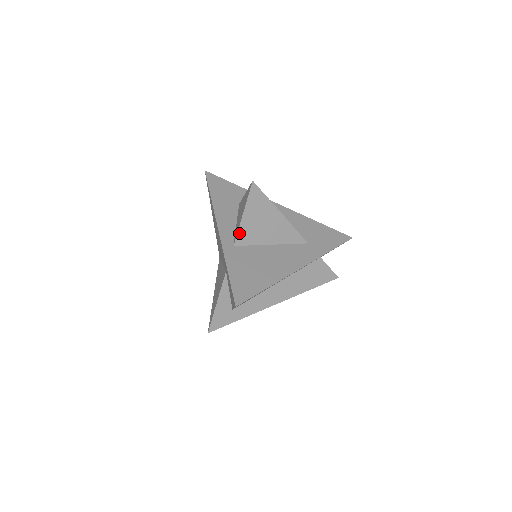
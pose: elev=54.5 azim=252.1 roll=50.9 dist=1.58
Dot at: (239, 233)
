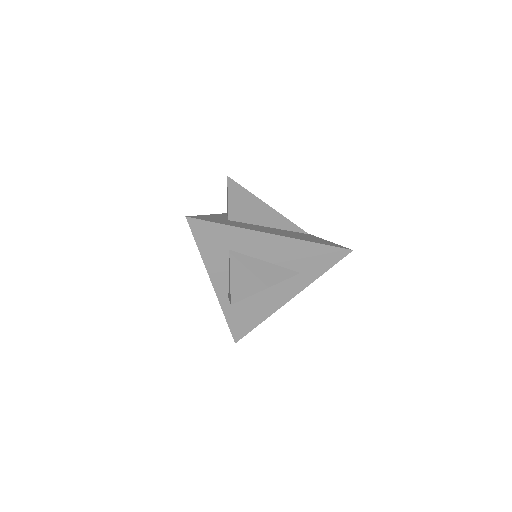
Dot at: occluded
